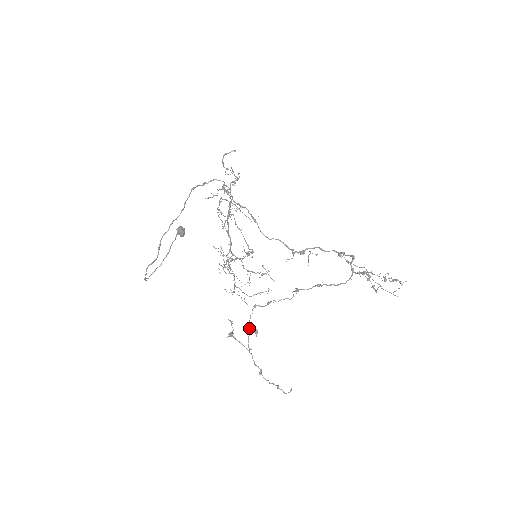
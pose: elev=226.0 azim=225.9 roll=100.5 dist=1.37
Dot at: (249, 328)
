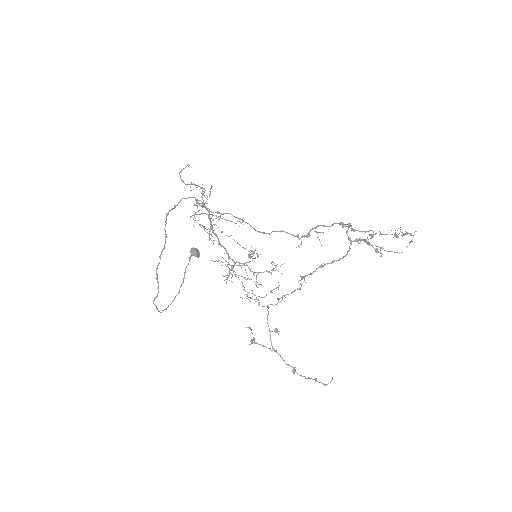
Dot at: occluded
